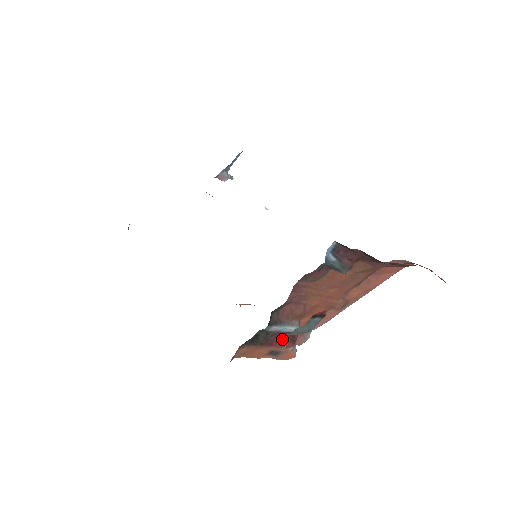
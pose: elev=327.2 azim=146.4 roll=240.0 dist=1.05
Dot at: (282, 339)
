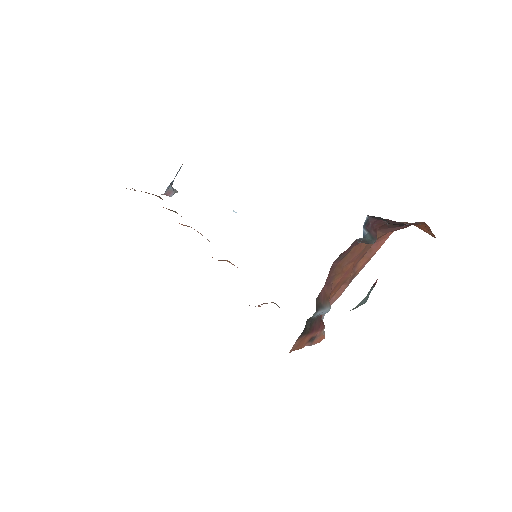
Dot at: (318, 323)
